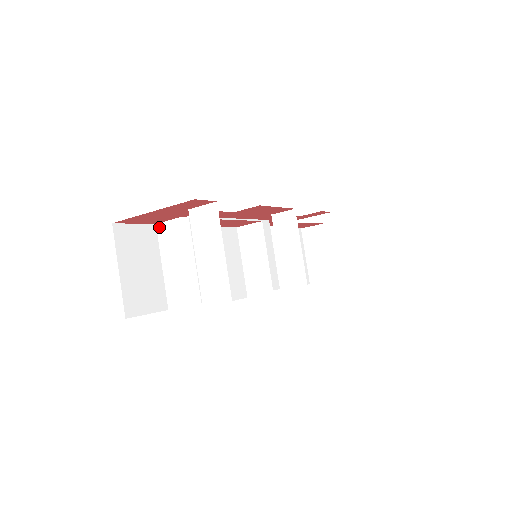
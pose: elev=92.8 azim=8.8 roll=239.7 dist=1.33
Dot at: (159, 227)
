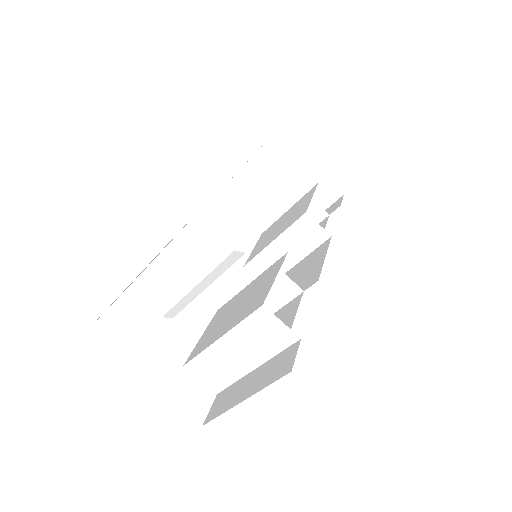
Dot at: (198, 222)
